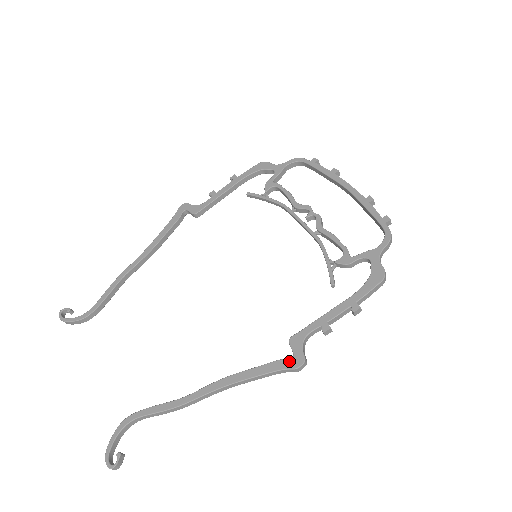
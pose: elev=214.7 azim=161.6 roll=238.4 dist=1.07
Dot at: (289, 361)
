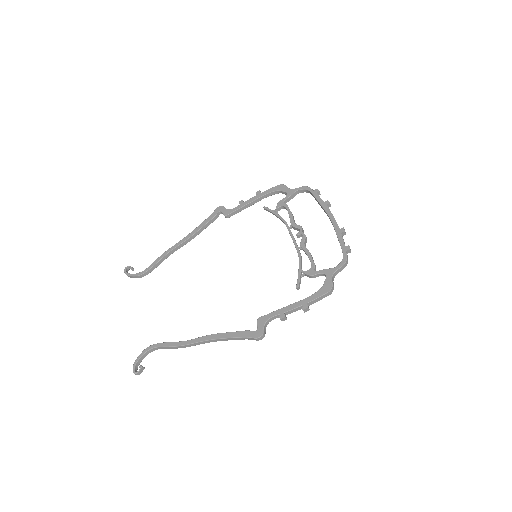
Dot at: (253, 333)
